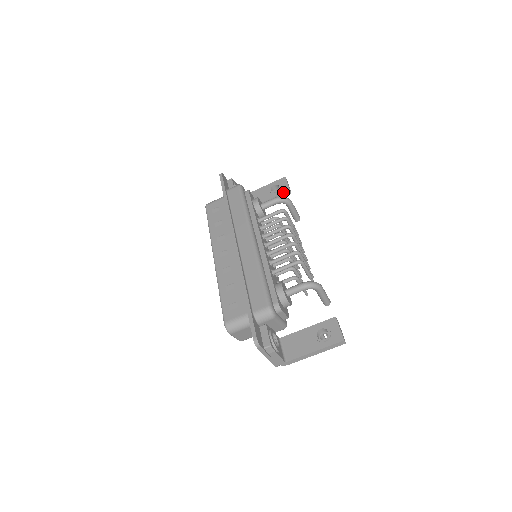
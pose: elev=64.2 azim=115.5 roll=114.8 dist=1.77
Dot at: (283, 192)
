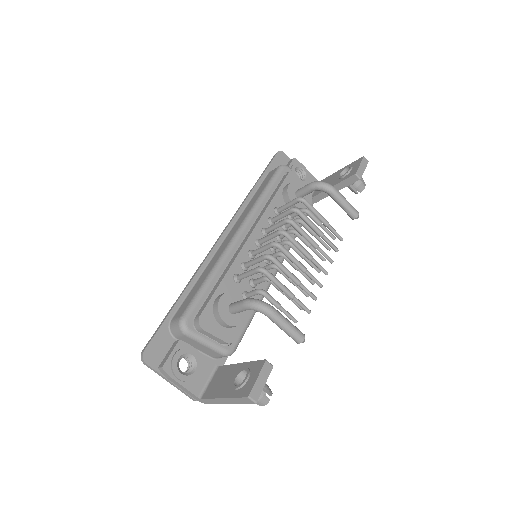
Dot at: (348, 177)
